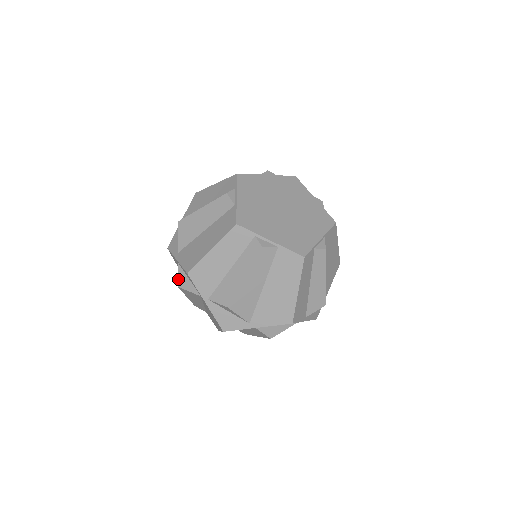
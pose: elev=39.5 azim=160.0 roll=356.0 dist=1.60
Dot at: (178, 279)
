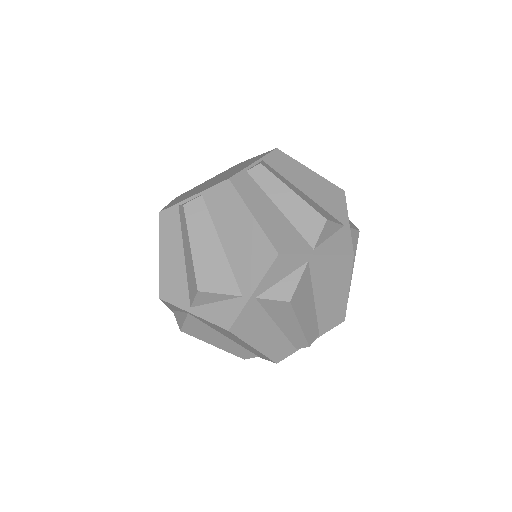
Dot at: occluded
